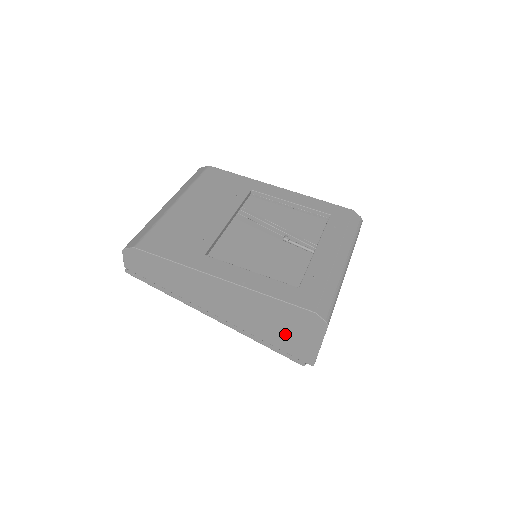
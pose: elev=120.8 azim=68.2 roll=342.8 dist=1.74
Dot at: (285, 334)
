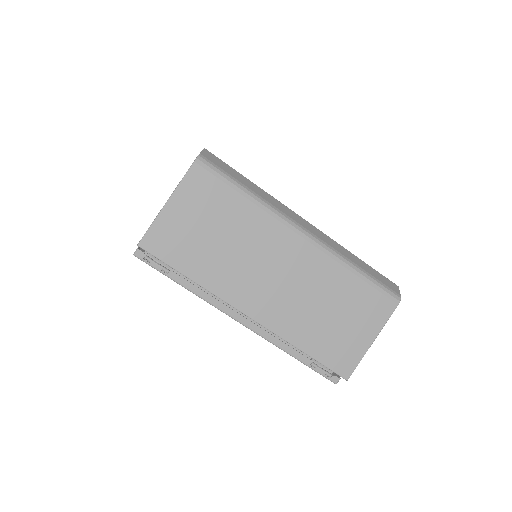
Dot at: occluded
